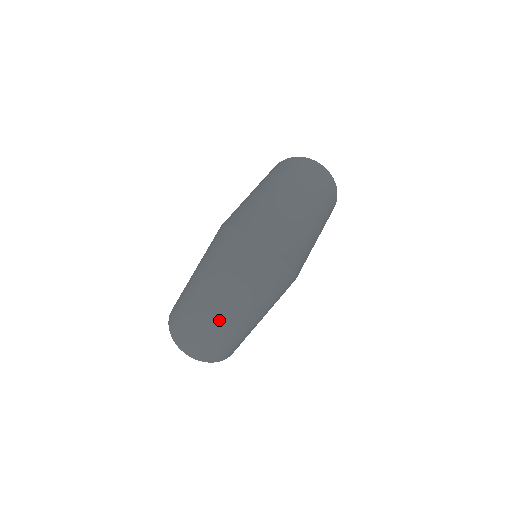
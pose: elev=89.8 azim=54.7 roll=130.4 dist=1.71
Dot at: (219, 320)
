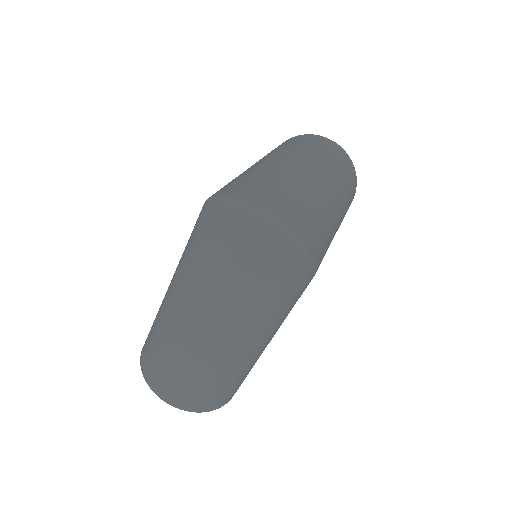
Dot at: (207, 343)
